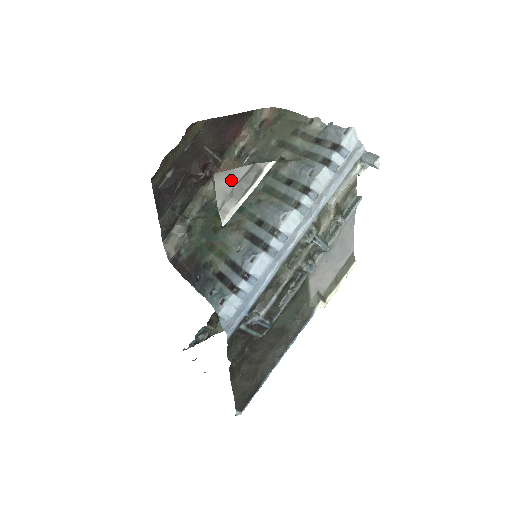
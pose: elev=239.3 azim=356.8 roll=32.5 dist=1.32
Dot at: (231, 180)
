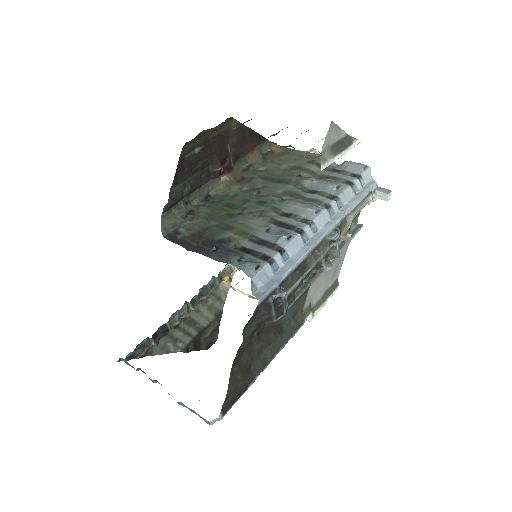
Dot at: (335, 136)
